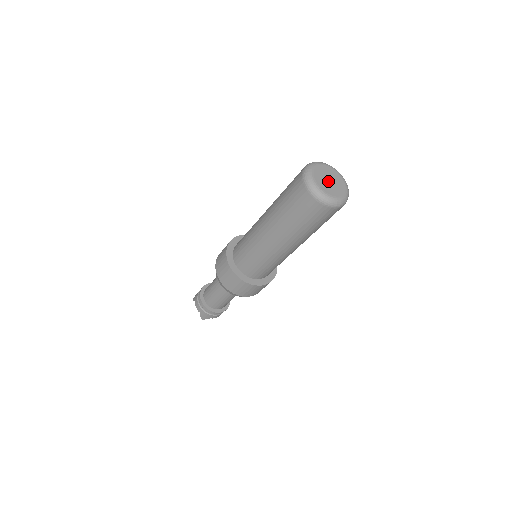
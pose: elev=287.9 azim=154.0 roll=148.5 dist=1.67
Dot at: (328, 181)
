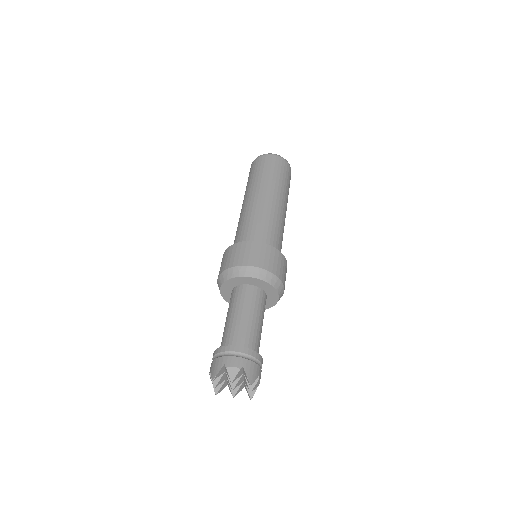
Dot at: occluded
